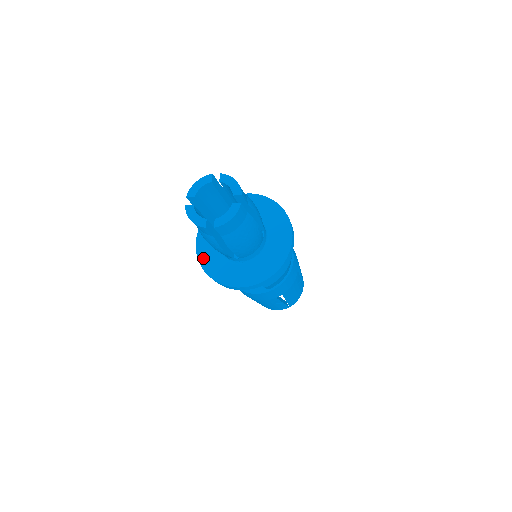
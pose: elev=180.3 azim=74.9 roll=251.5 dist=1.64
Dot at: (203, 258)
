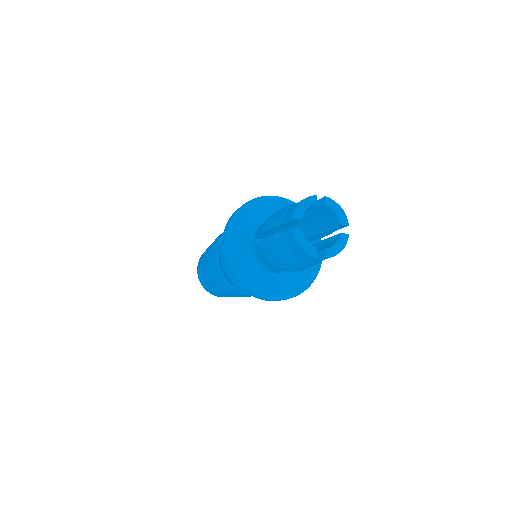
Dot at: (235, 265)
